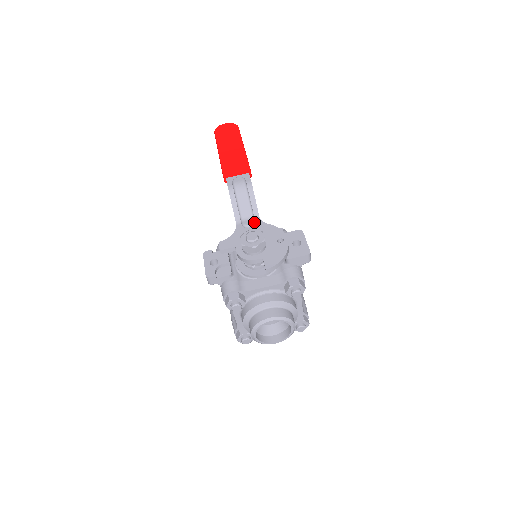
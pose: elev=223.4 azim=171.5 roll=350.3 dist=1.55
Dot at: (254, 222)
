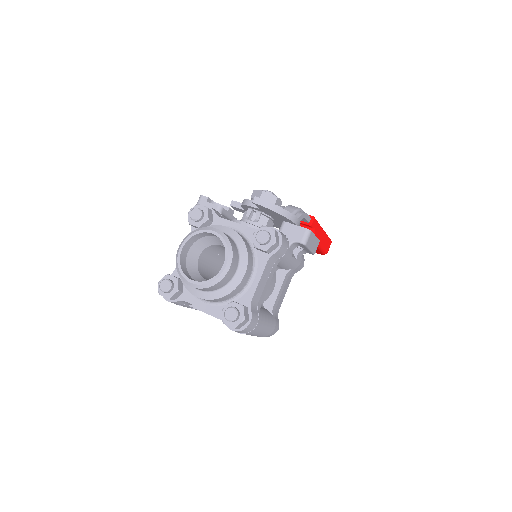
Dot at: occluded
